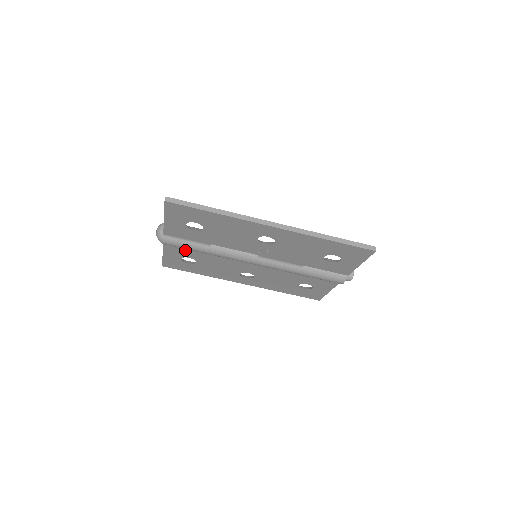
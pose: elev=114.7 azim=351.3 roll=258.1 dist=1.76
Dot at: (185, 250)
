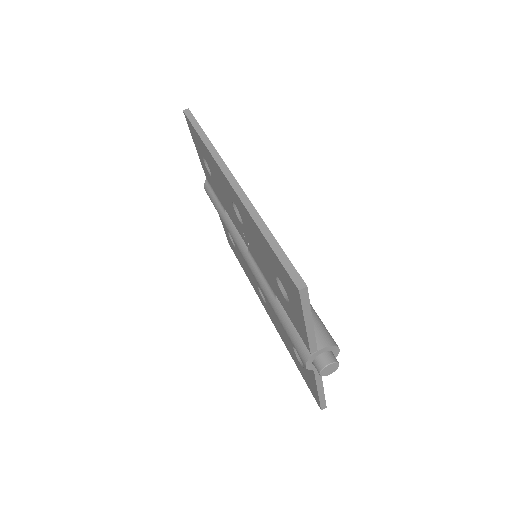
Dot at: occluded
